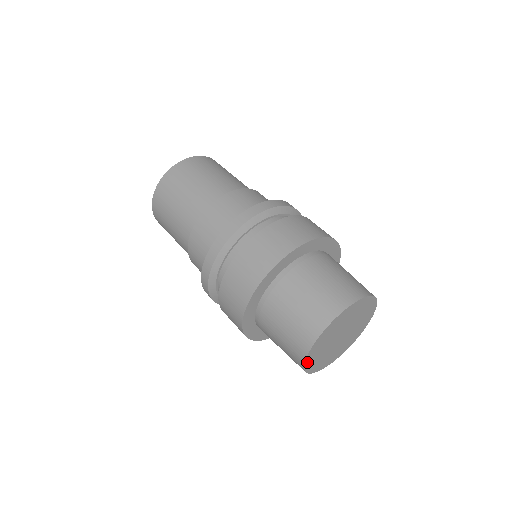
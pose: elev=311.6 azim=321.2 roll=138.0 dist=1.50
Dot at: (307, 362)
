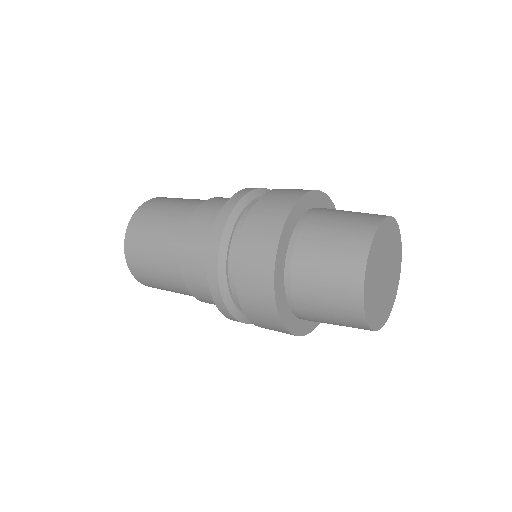
Dot at: (365, 294)
